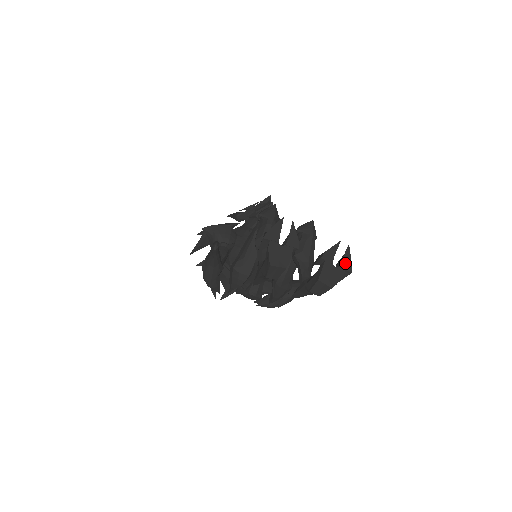
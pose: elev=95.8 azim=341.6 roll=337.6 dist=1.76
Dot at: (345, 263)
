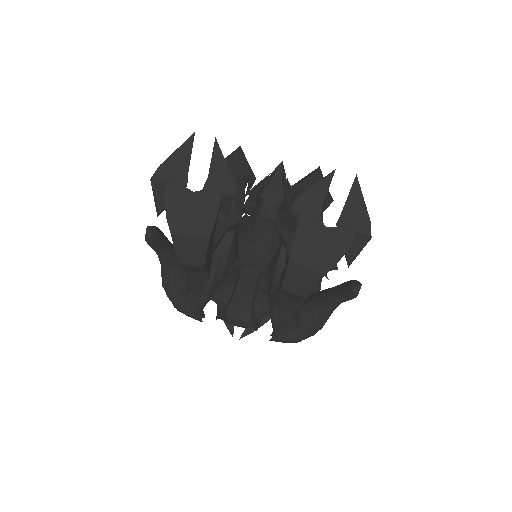
Dot at: (352, 217)
